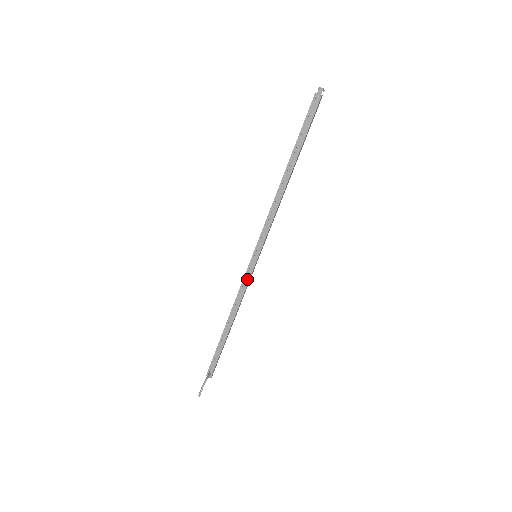
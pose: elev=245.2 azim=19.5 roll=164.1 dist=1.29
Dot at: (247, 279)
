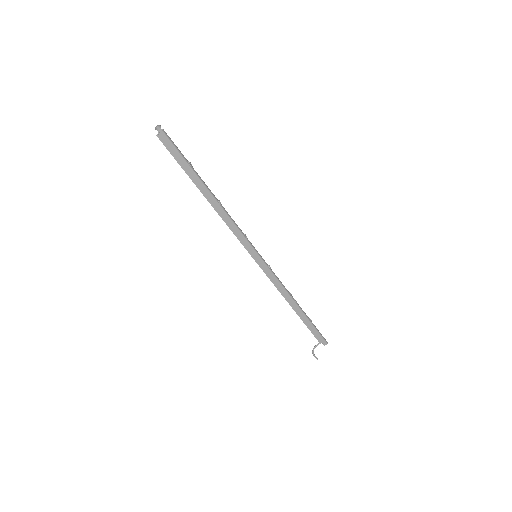
Dot at: (266, 274)
